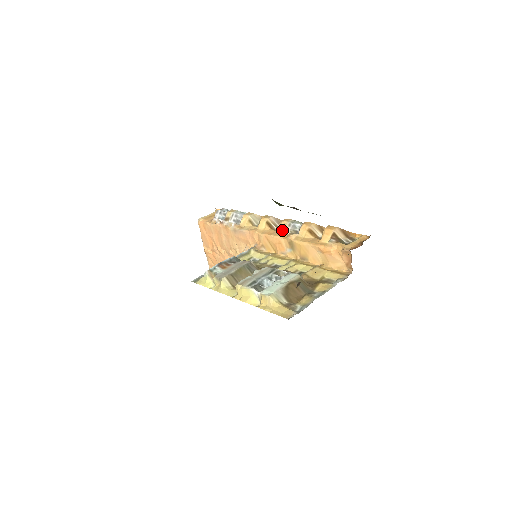
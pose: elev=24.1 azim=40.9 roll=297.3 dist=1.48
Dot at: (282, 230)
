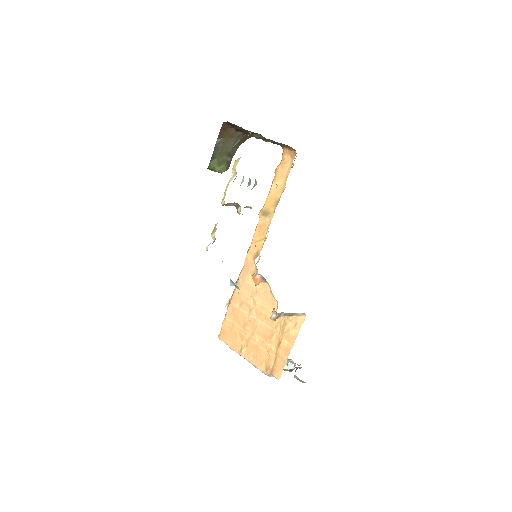
Dot at: occluded
